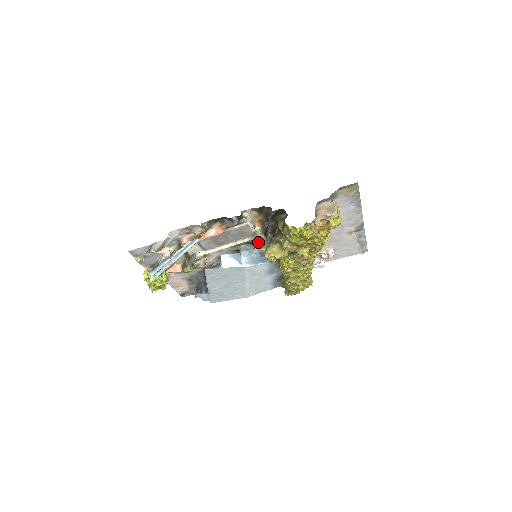
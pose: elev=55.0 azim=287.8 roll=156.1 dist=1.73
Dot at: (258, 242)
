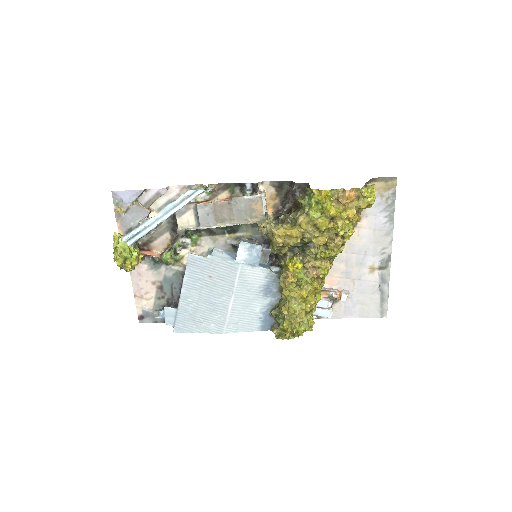
Dot at: (267, 219)
